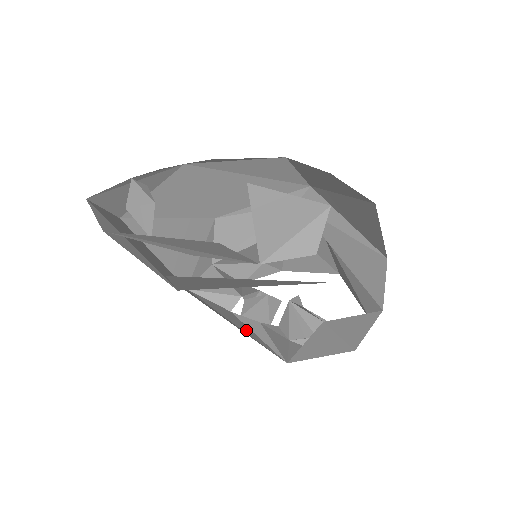
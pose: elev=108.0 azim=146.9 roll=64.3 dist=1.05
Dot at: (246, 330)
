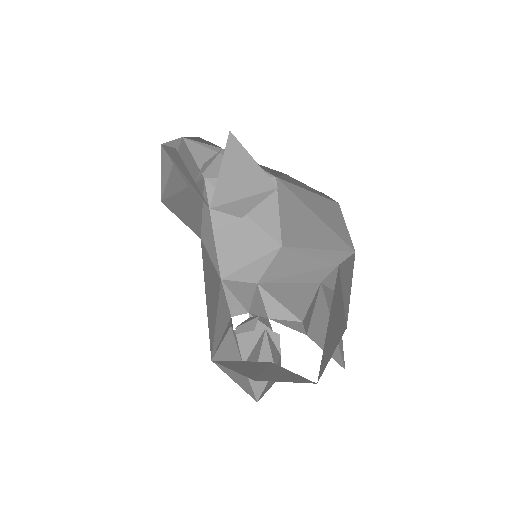
Dot at: (220, 326)
